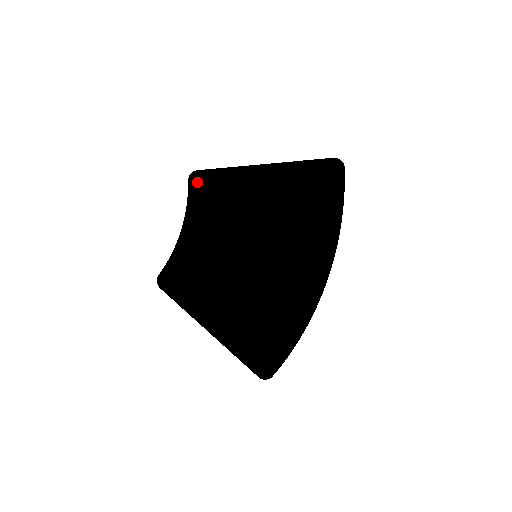
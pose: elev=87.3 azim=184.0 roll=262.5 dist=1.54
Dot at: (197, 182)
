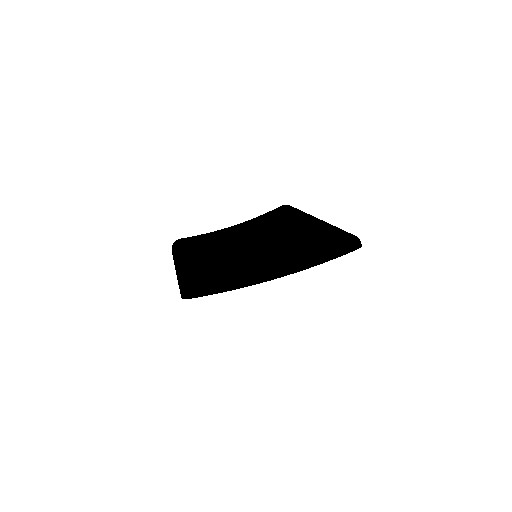
Dot at: (285, 221)
